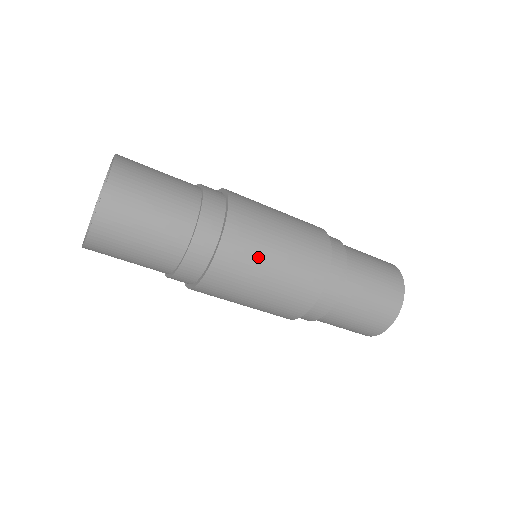
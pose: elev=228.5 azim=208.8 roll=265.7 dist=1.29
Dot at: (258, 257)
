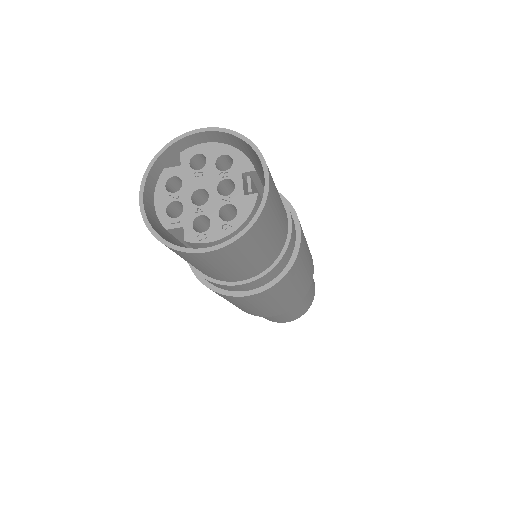
Dot at: (290, 287)
